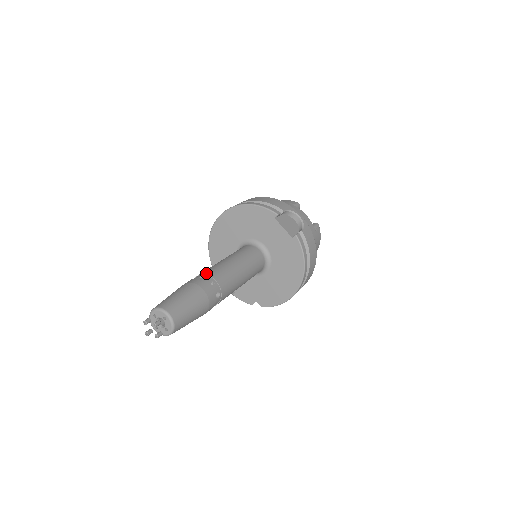
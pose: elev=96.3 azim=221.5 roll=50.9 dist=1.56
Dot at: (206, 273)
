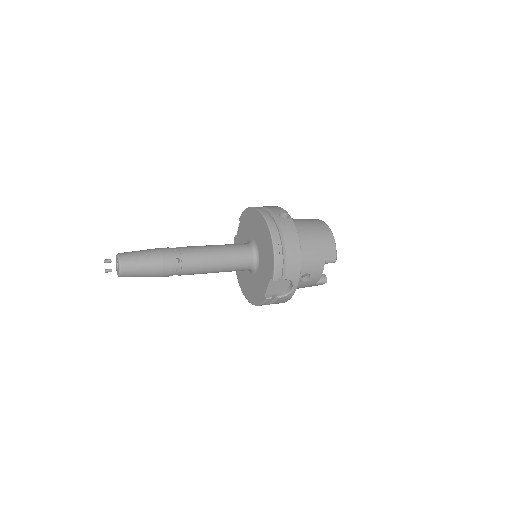
Dot at: (184, 260)
